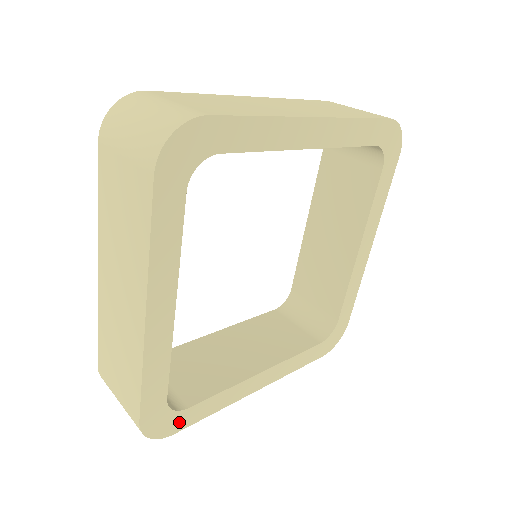
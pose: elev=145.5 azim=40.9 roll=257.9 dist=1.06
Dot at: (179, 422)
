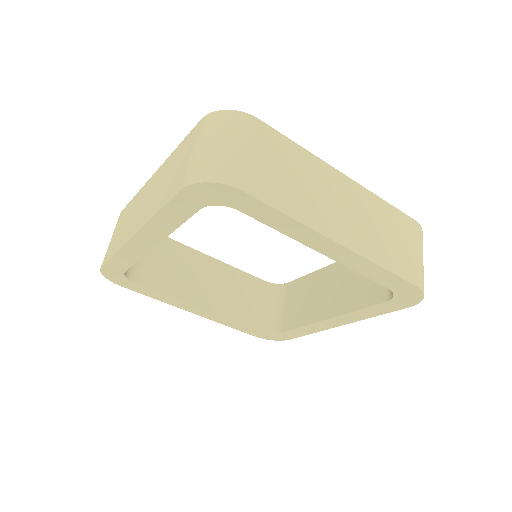
Dot at: (127, 284)
